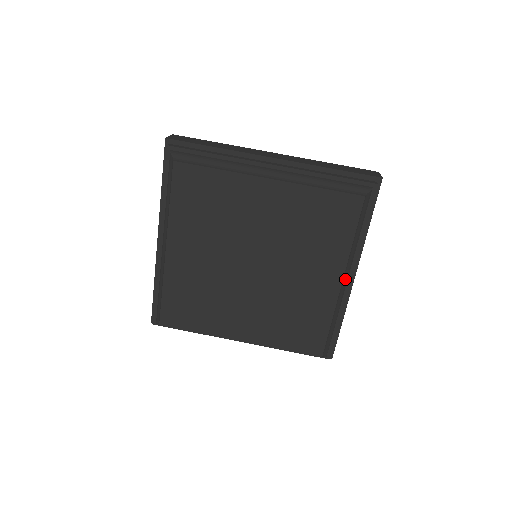
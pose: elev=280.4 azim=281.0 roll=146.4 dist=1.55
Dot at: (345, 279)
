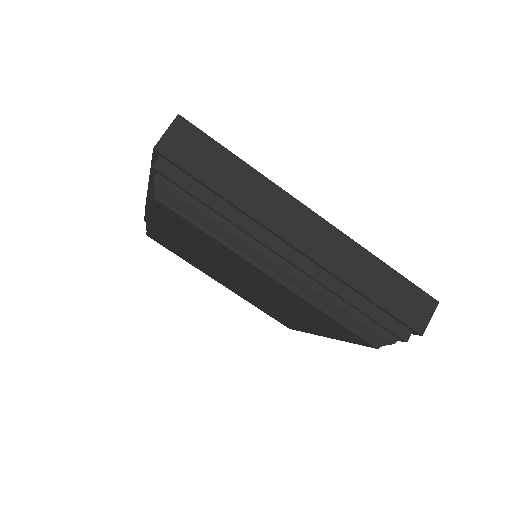
Dot at: occluded
